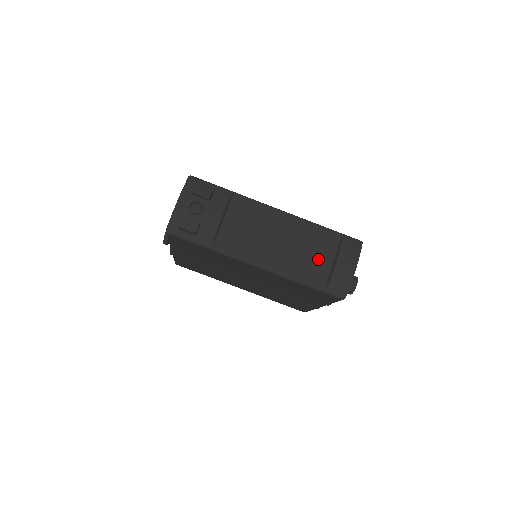
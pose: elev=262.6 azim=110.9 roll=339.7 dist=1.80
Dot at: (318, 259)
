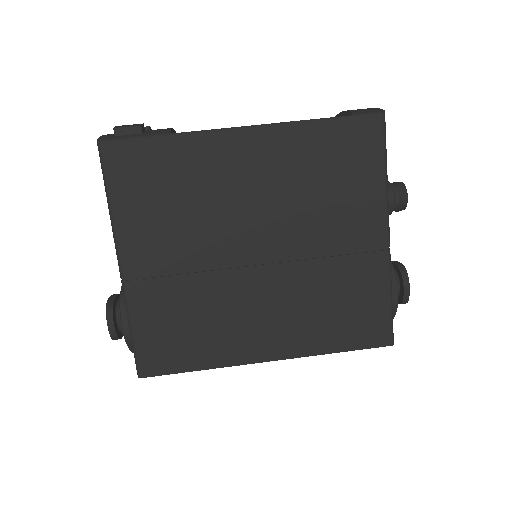
Dot at: occluded
